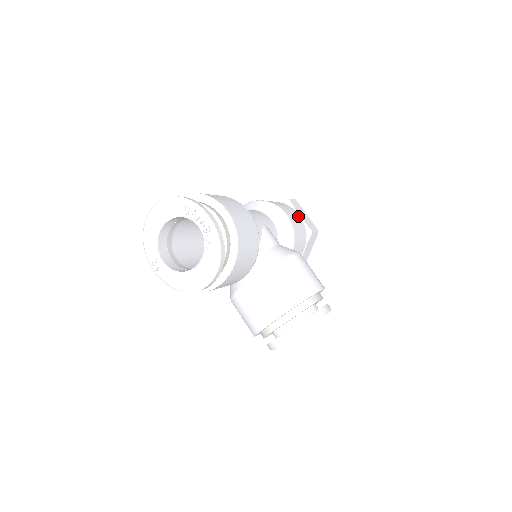
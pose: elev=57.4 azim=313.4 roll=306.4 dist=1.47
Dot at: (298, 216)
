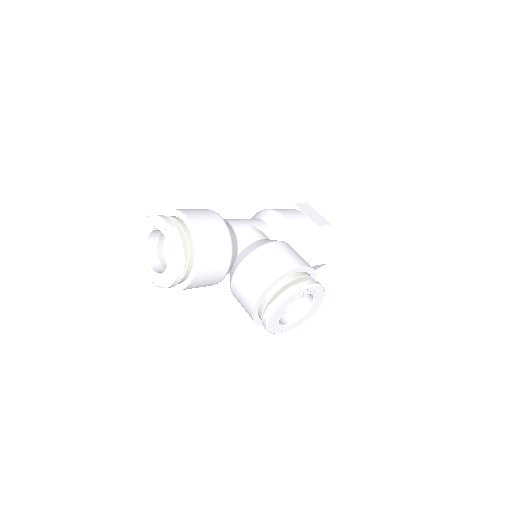
Dot at: (302, 215)
